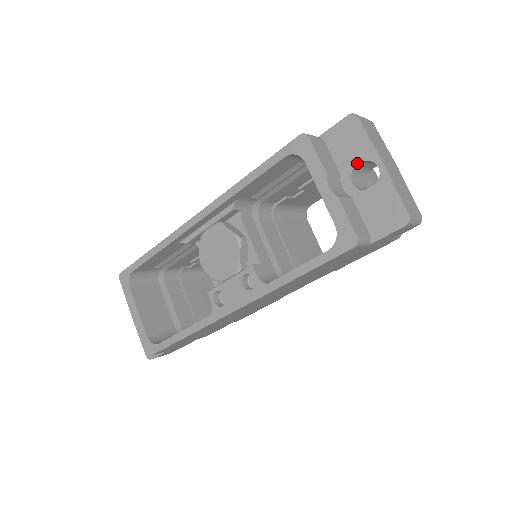
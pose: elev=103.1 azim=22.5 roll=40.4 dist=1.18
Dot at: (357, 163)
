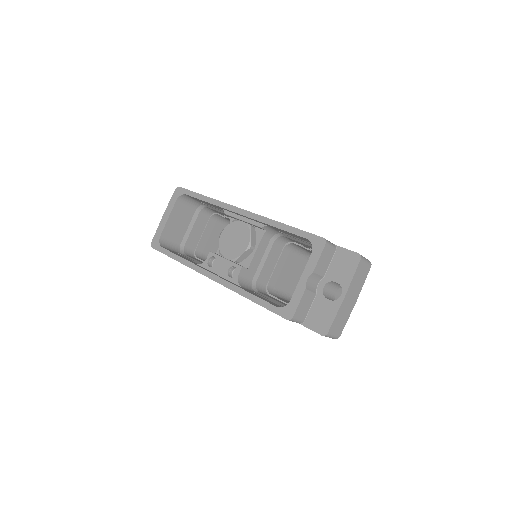
Dot at: (336, 281)
